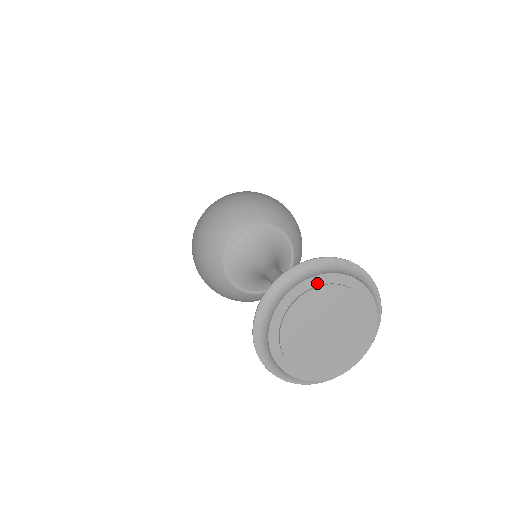
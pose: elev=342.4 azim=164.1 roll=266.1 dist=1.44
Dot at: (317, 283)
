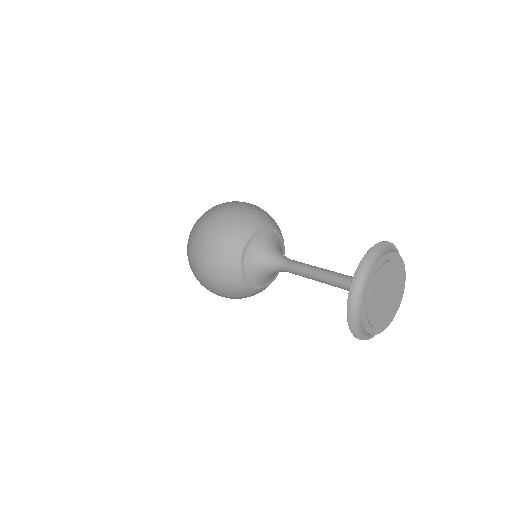
Dot at: (371, 278)
